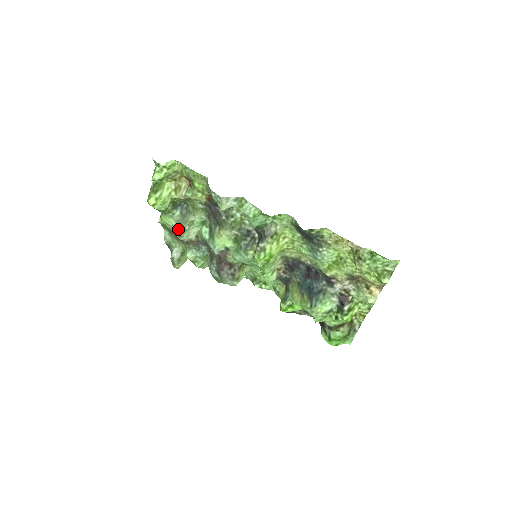
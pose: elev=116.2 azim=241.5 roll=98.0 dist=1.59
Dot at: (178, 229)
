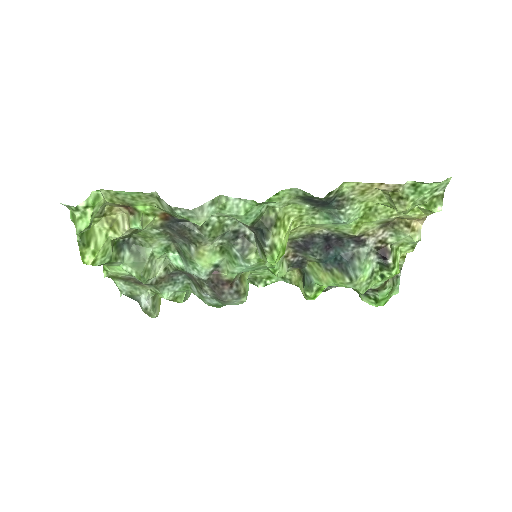
Dot at: (140, 274)
